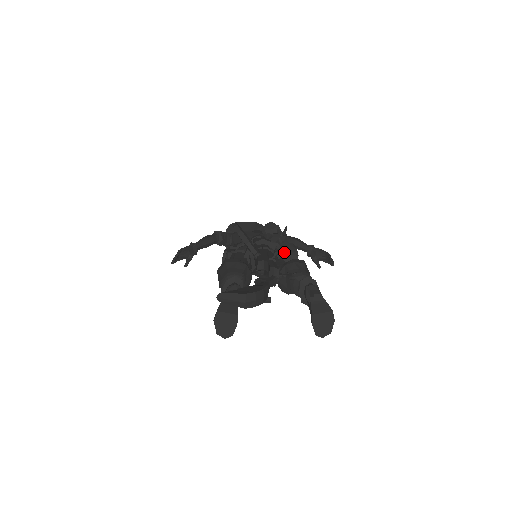
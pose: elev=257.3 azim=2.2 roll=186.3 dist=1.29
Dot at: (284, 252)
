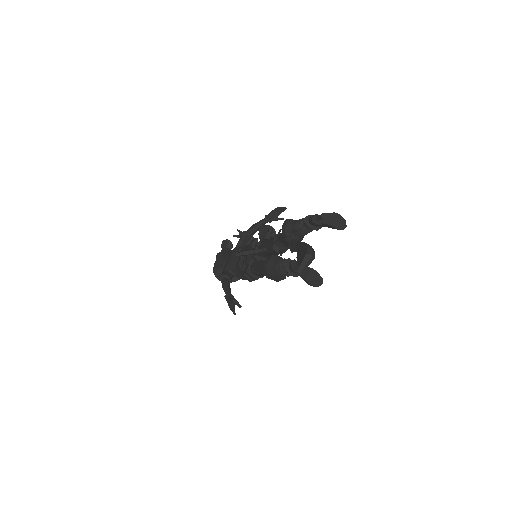
Dot at: (265, 234)
